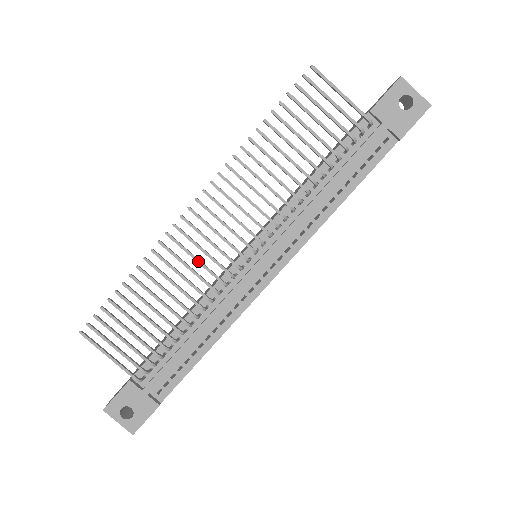
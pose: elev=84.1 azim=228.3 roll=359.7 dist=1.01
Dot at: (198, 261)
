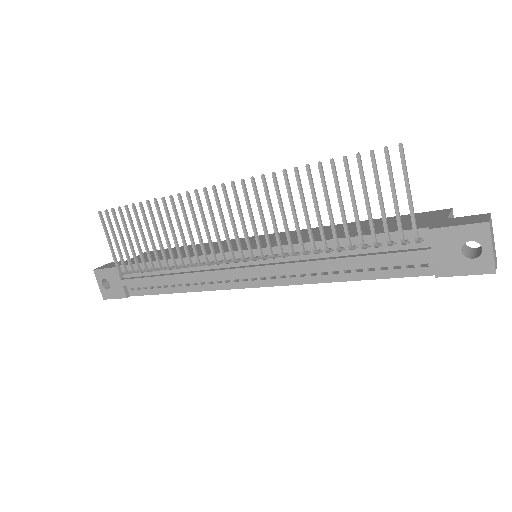
Dot at: (198, 232)
